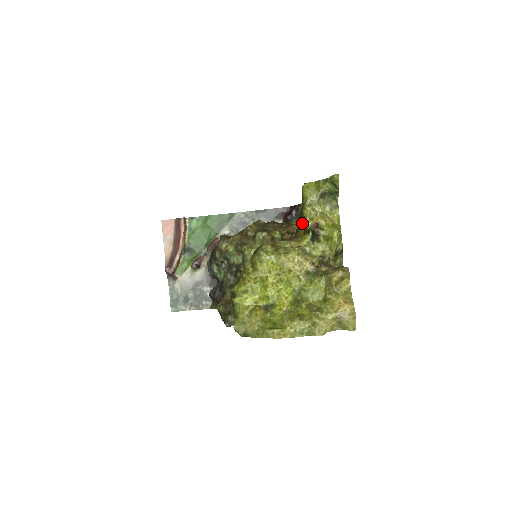
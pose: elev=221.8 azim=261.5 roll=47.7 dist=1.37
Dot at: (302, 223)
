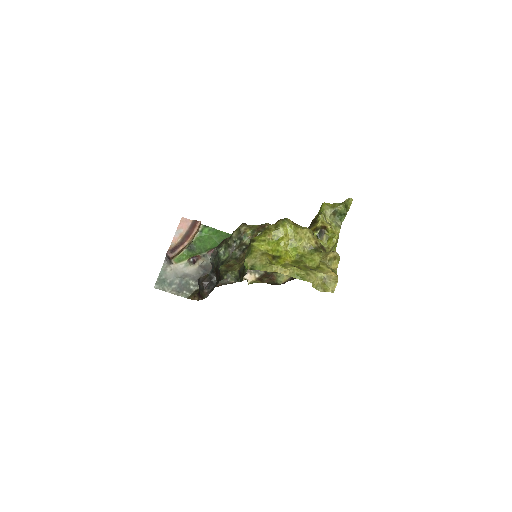
Dot at: (314, 224)
